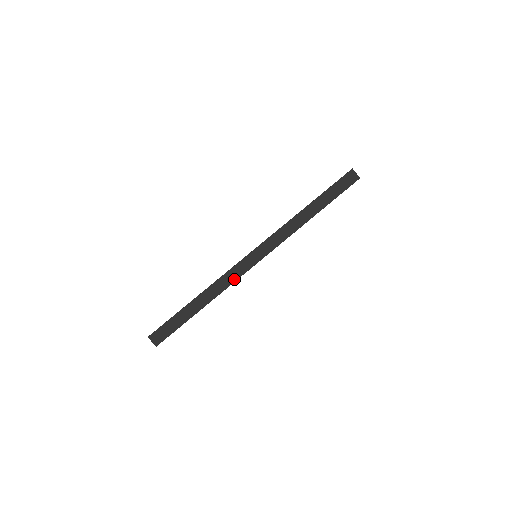
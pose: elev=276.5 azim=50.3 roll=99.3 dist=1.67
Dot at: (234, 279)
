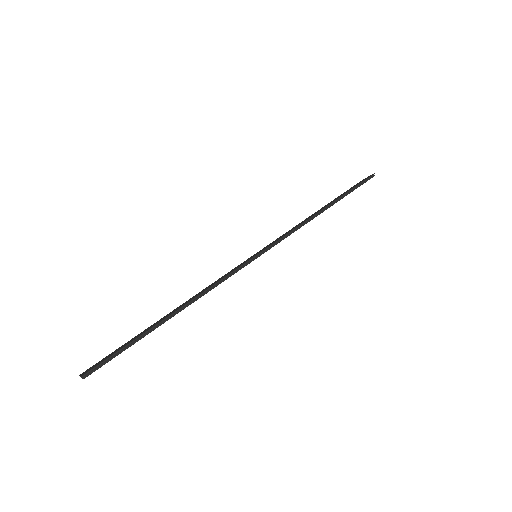
Dot at: (223, 278)
